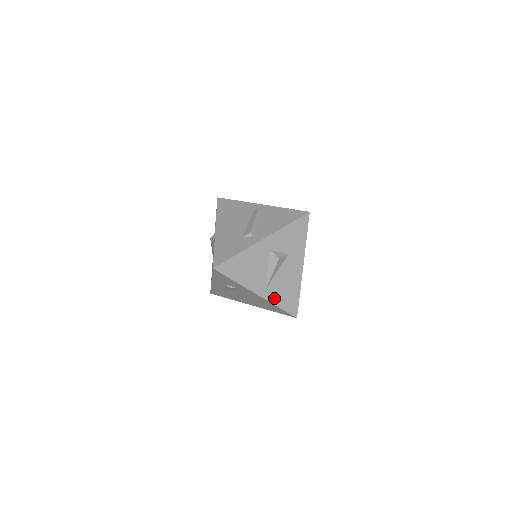
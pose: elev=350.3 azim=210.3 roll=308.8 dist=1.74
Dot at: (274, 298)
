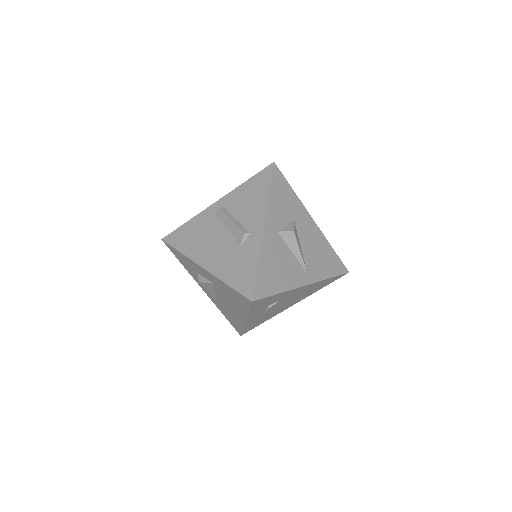
Dot at: (319, 274)
